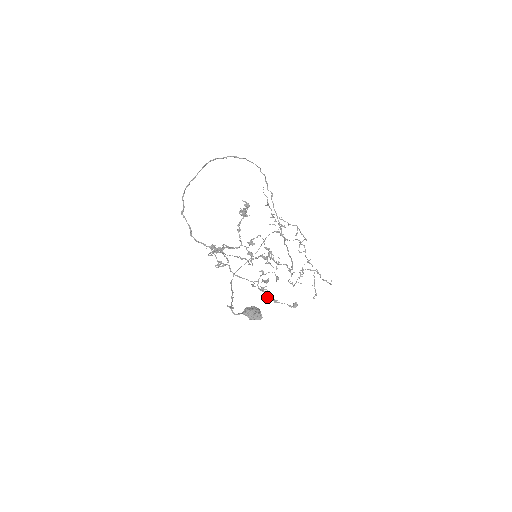
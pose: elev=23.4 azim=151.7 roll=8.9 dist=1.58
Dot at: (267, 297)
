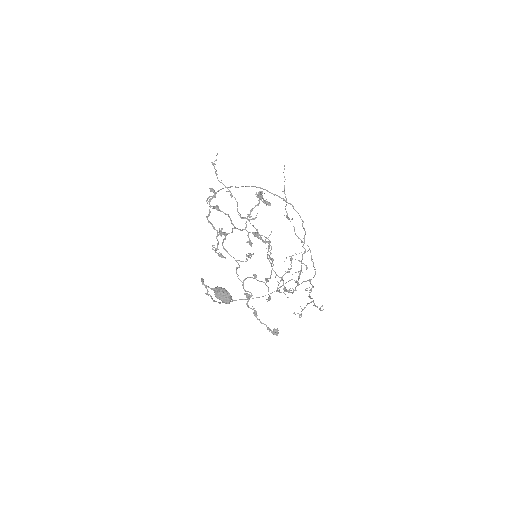
Dot at: (248, 306)
